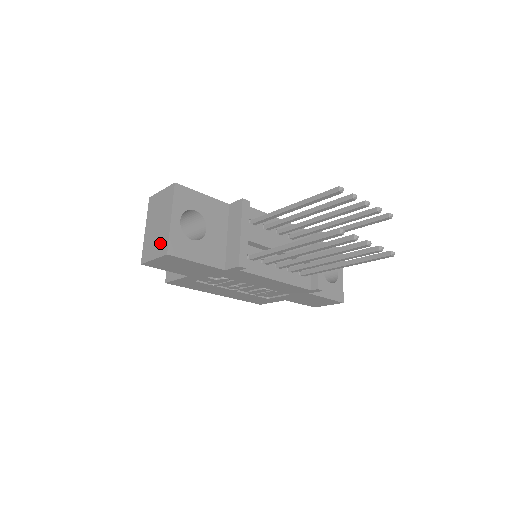
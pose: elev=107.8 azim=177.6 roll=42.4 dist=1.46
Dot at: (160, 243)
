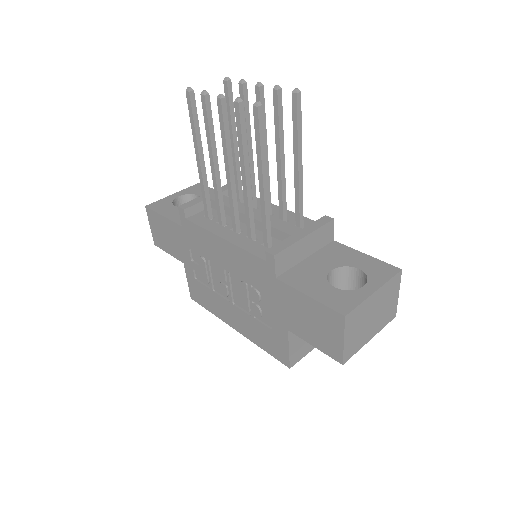
Dot at: occluded
